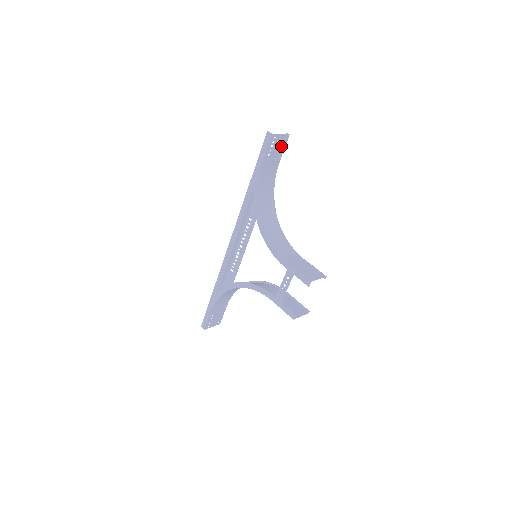
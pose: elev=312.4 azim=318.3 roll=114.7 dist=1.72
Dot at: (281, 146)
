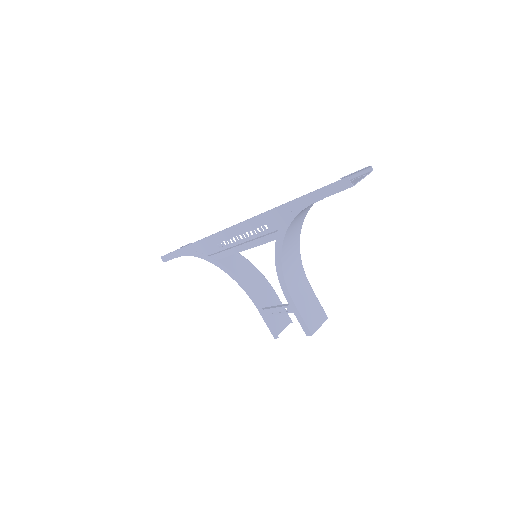
Dot at: (352, 173)
